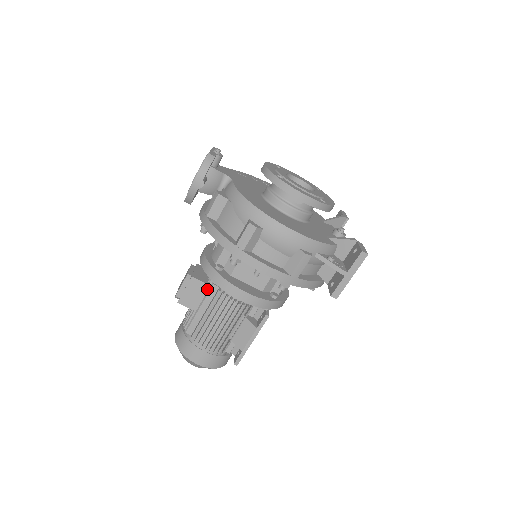
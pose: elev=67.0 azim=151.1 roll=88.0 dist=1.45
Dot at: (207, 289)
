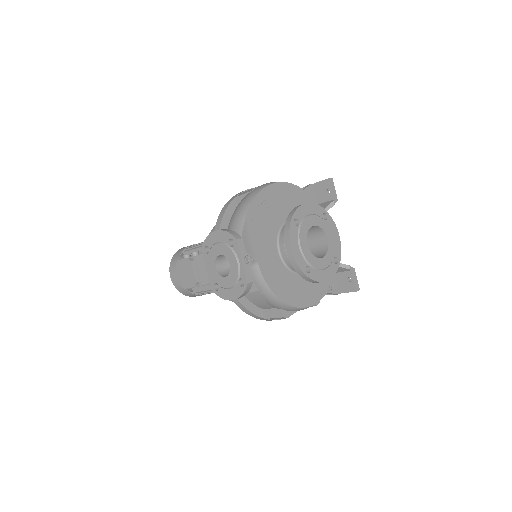
Dot at: occluded
